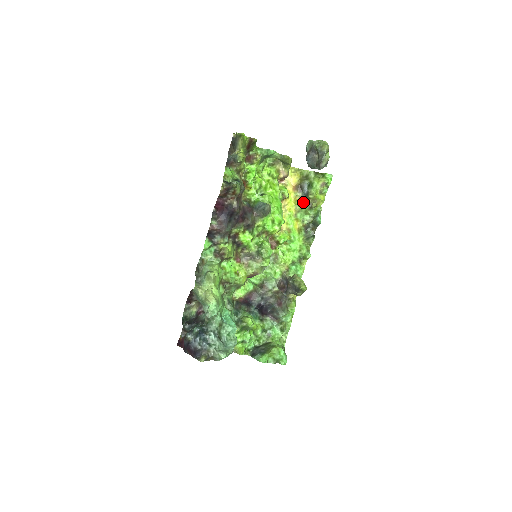
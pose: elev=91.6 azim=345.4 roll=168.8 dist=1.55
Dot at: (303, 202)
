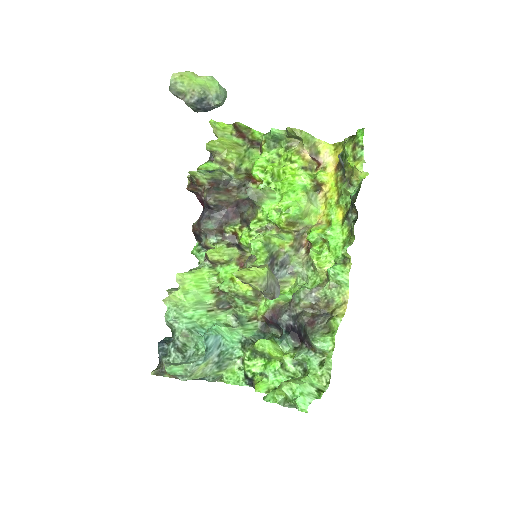
Dot at: (344, 181)
